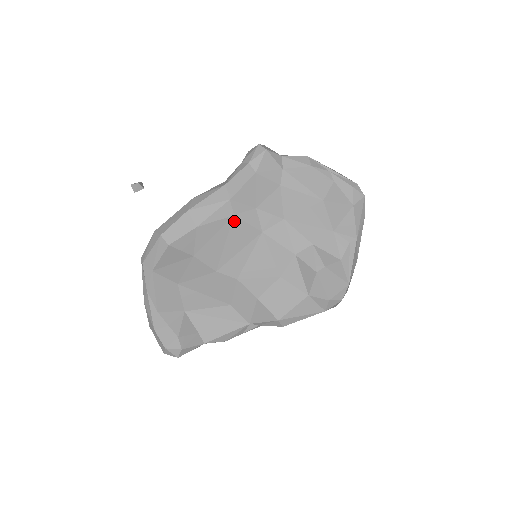
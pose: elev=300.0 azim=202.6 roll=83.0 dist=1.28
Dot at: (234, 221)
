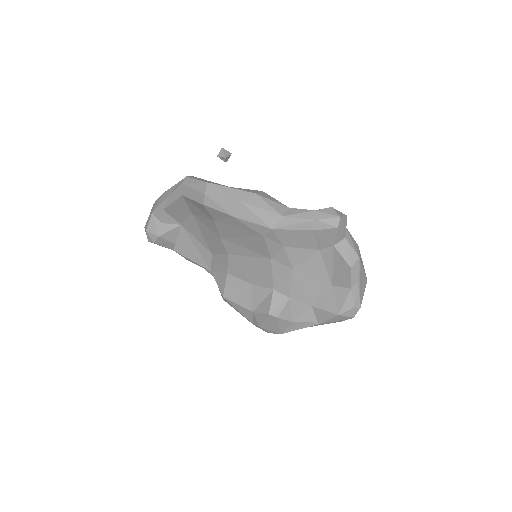
Dot at: (261, 238)
